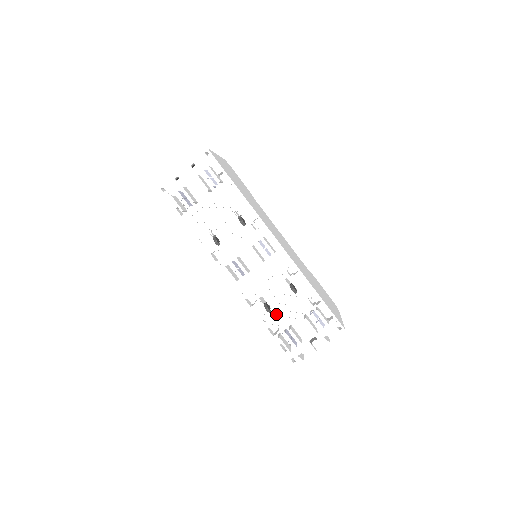
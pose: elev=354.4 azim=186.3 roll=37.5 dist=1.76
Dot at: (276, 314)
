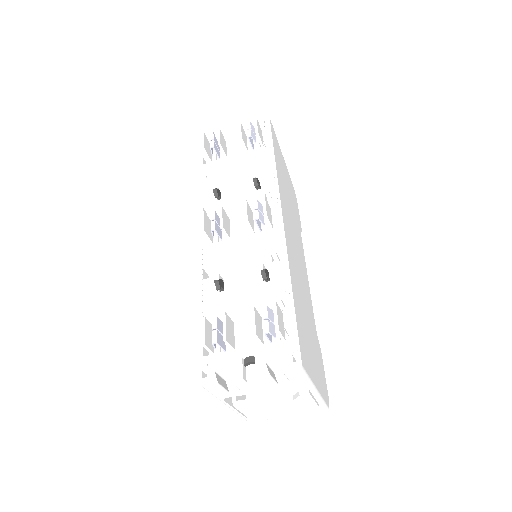
Dot at: (225, 301)
